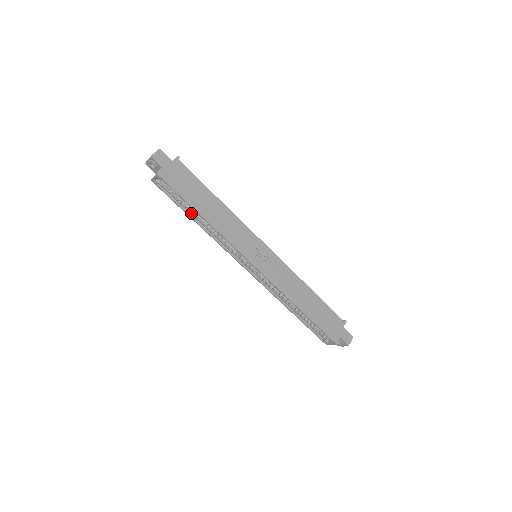
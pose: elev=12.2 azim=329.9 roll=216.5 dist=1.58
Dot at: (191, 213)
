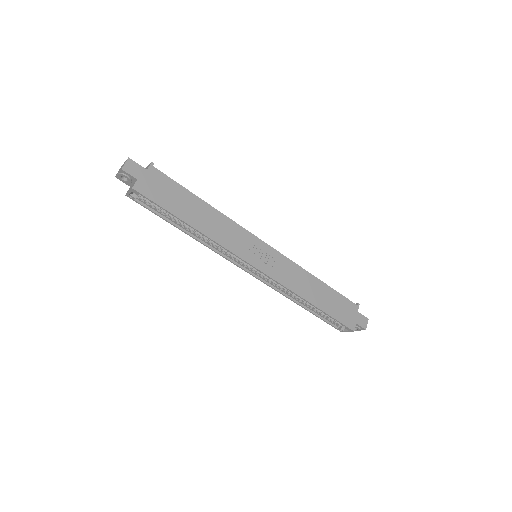
Dot at: (178, 224)
